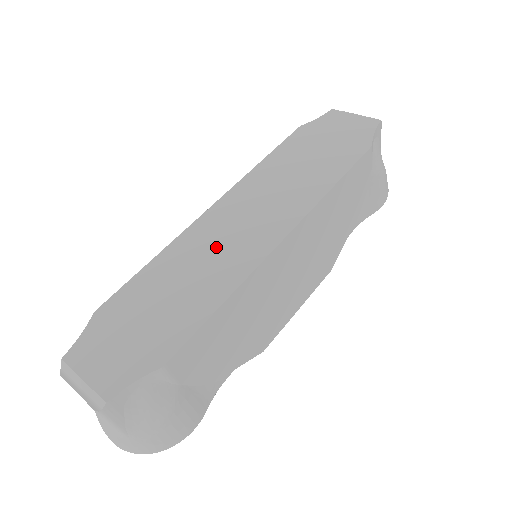
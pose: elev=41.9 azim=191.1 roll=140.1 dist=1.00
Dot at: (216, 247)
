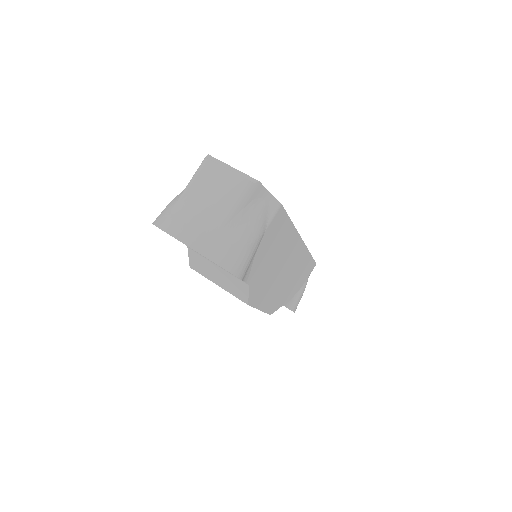
Dot at: occluded
